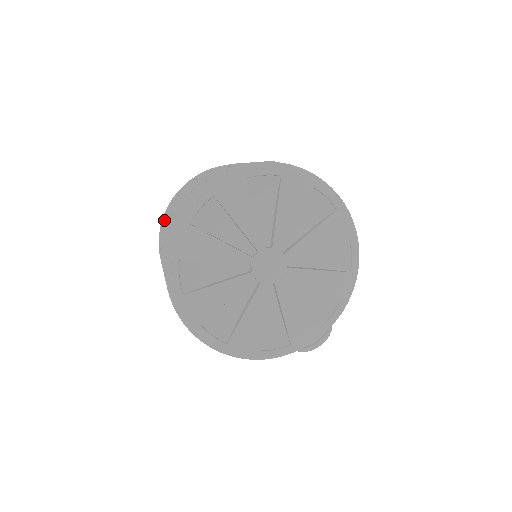
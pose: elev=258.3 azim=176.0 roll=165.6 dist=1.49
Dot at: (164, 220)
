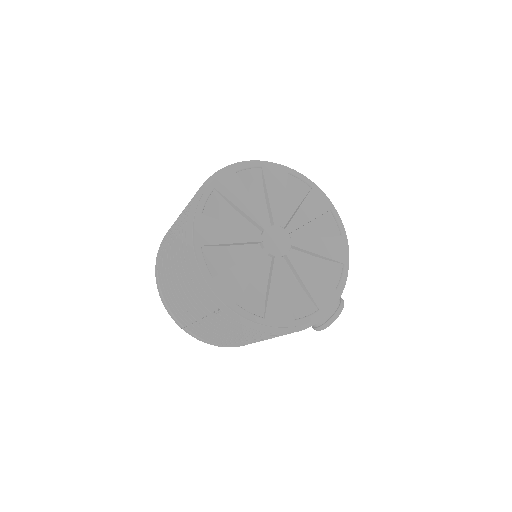
Dot at: (160, 258)
